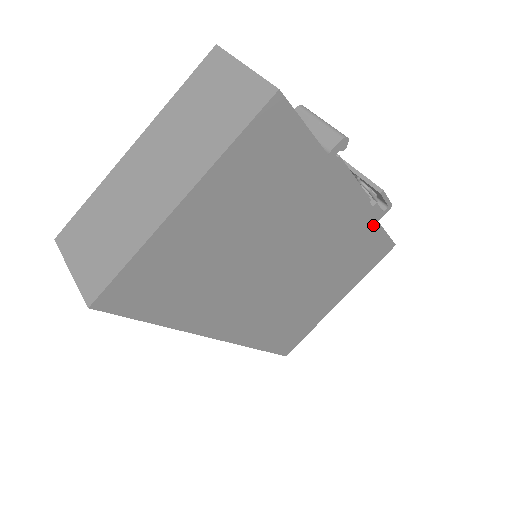
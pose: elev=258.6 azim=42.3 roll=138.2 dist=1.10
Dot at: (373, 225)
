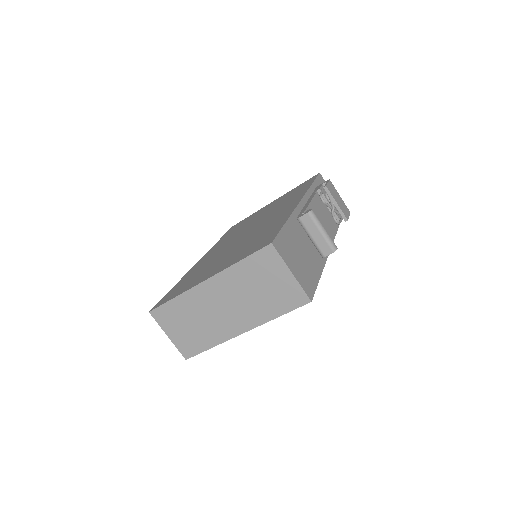
Dot at: occluded
